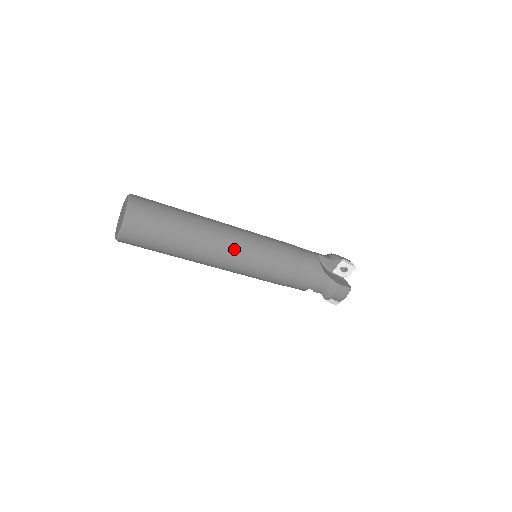
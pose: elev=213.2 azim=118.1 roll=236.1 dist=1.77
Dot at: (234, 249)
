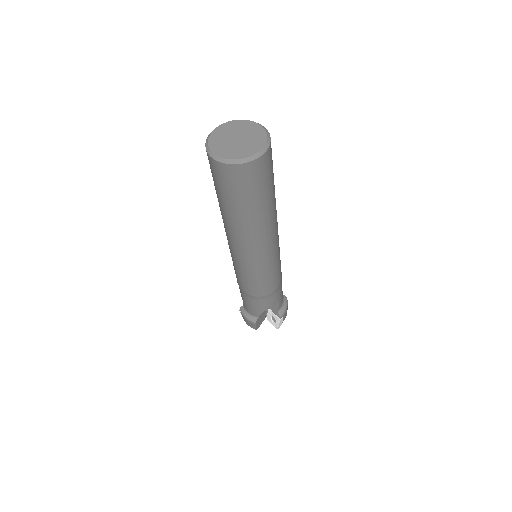
Dot at: occluded
